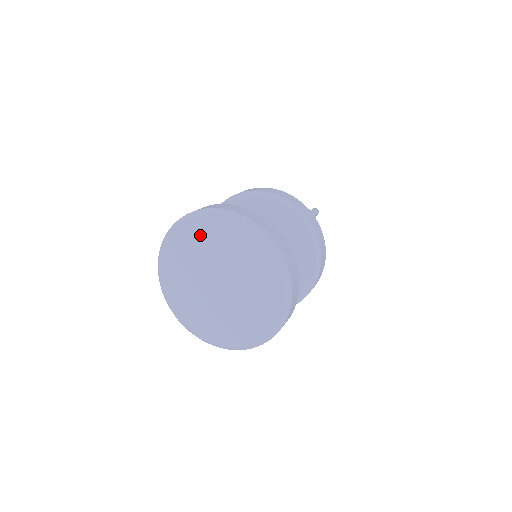
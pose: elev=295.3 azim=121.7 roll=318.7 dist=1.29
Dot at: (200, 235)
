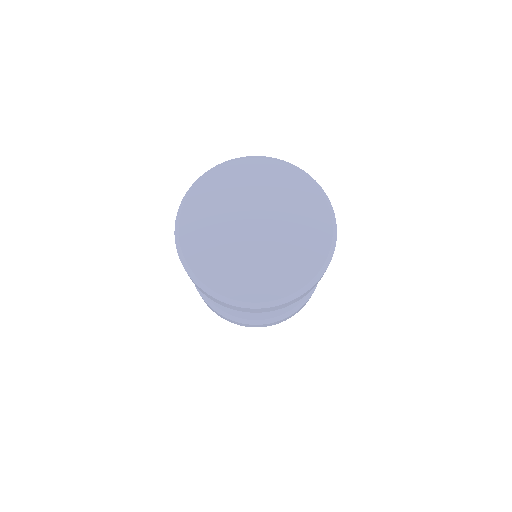
Dot at: (214, 192)
